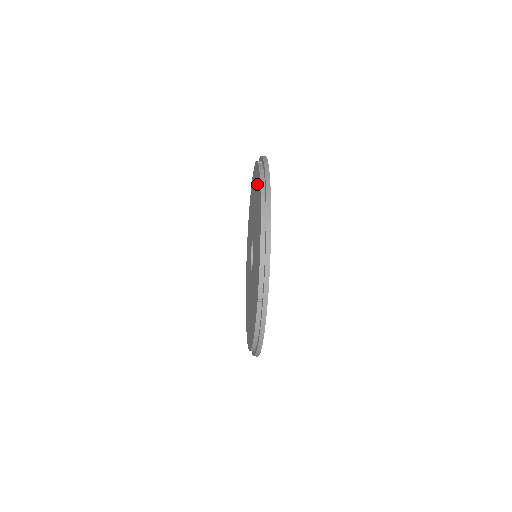
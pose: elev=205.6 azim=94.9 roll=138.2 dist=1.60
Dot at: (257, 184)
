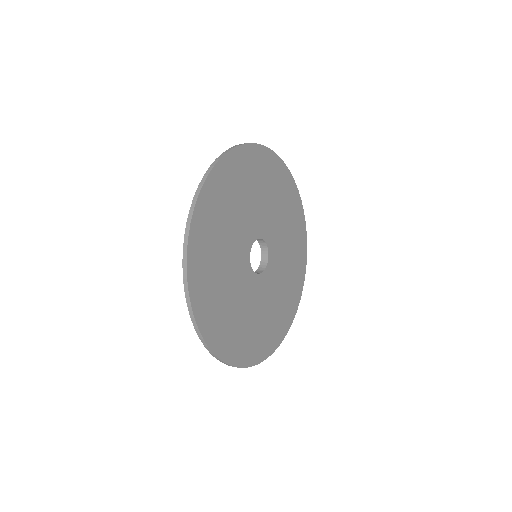
Dot at: occluded
